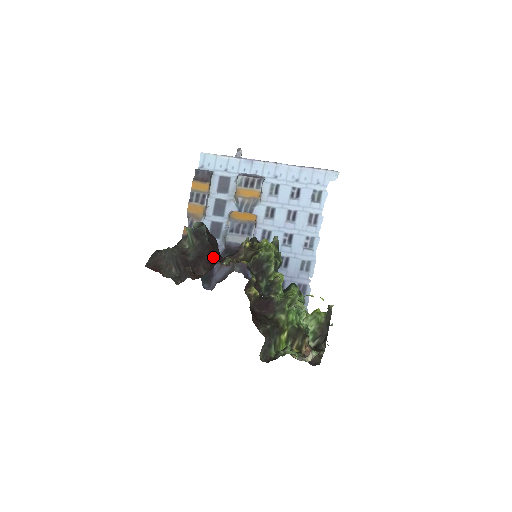
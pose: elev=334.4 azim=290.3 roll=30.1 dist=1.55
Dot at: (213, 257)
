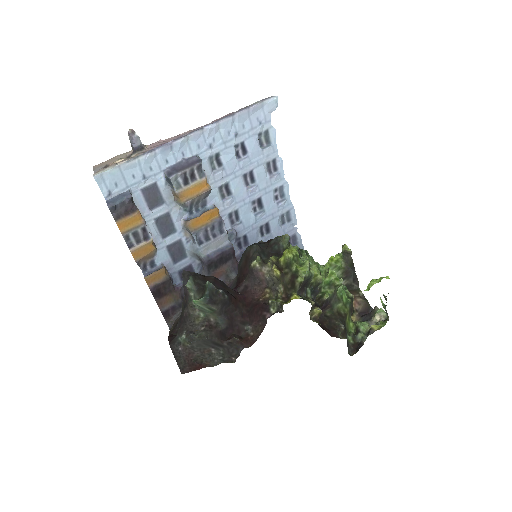
Dot at: (240, 304)
